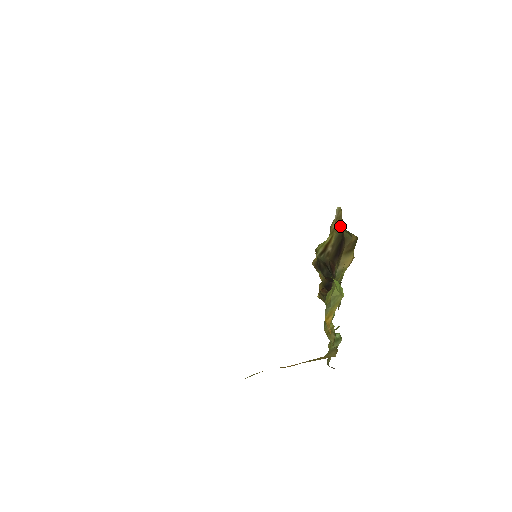
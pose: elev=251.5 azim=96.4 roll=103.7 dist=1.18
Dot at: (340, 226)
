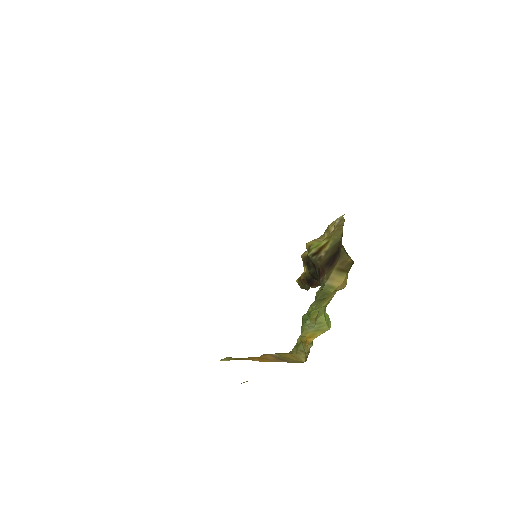
Dot at: (339, 236)
